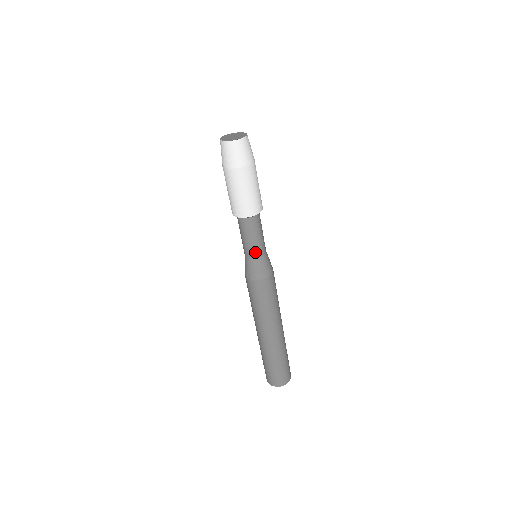
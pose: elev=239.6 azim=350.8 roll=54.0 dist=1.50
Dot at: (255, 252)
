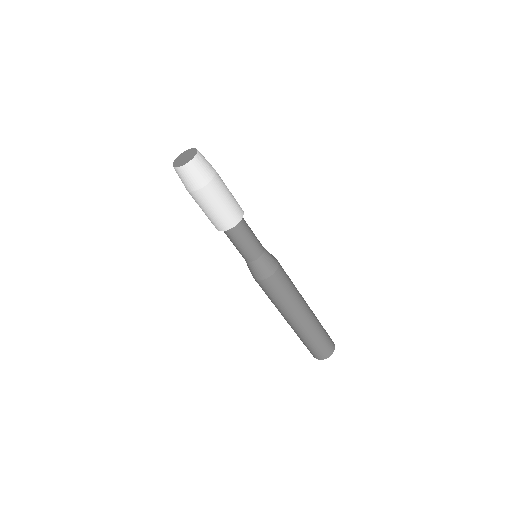
Dot at: (251, 256)
